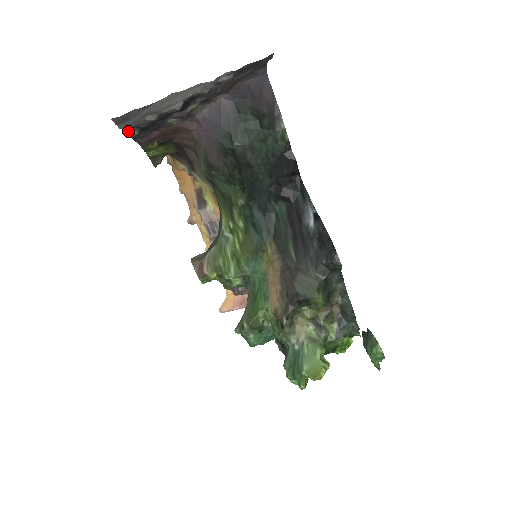
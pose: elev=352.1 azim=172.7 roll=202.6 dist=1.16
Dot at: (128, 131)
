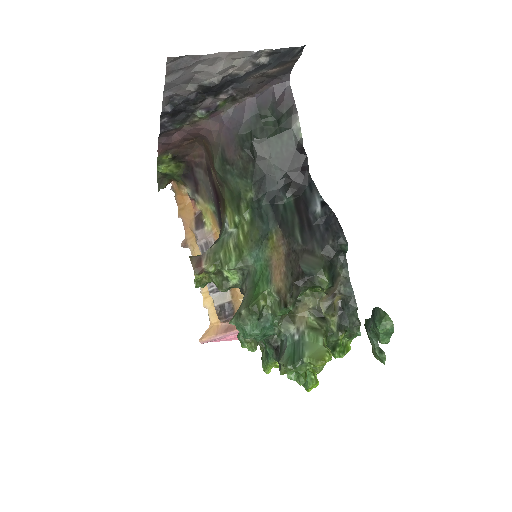
Dot at: (164, 103)
